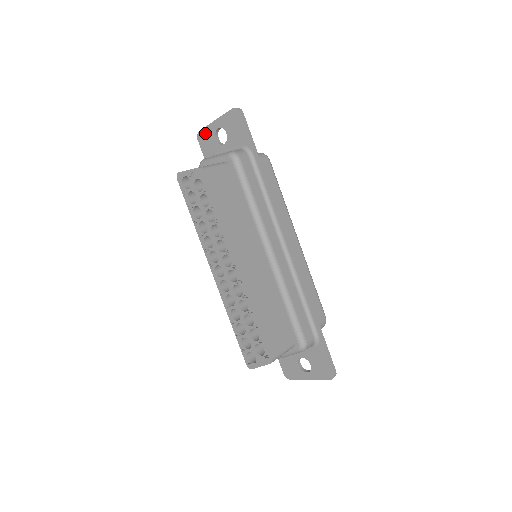
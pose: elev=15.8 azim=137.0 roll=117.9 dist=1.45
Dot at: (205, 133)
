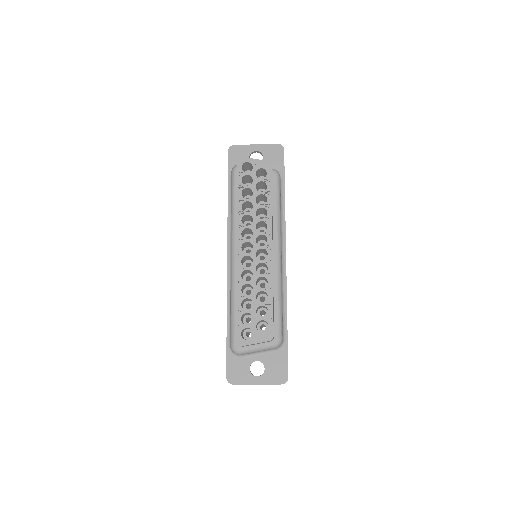
Dot at: (240, 149)
